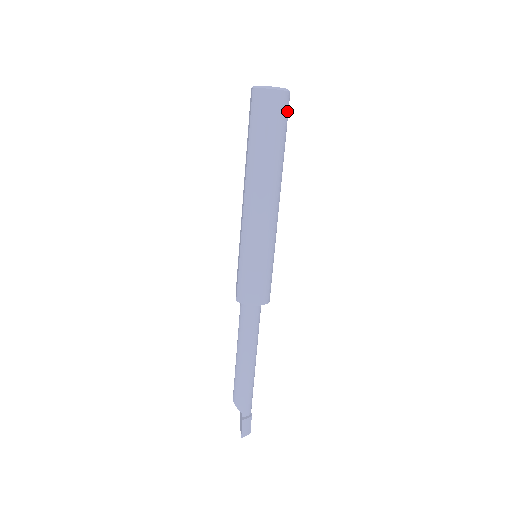
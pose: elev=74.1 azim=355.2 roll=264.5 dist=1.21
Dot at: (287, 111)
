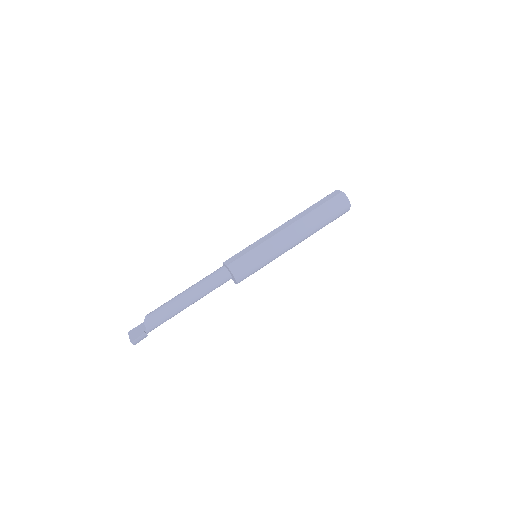
Dot at: occluded
